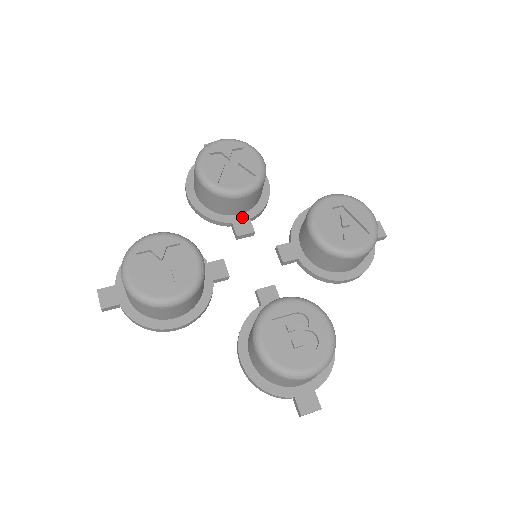
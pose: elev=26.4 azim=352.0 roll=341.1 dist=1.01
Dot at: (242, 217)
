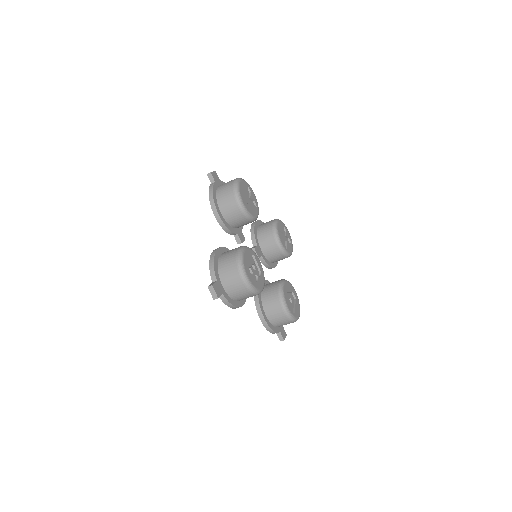
Dot at: (261, 251)
